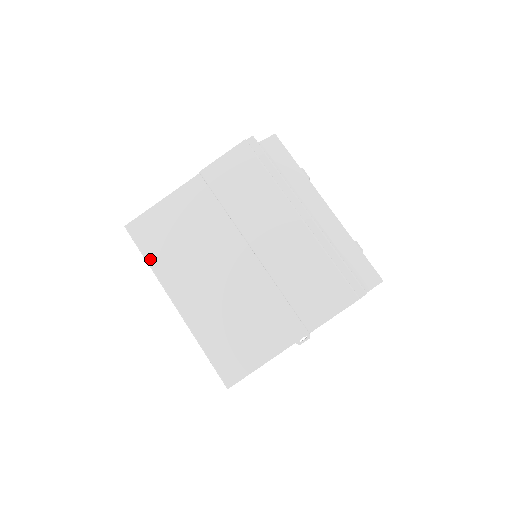
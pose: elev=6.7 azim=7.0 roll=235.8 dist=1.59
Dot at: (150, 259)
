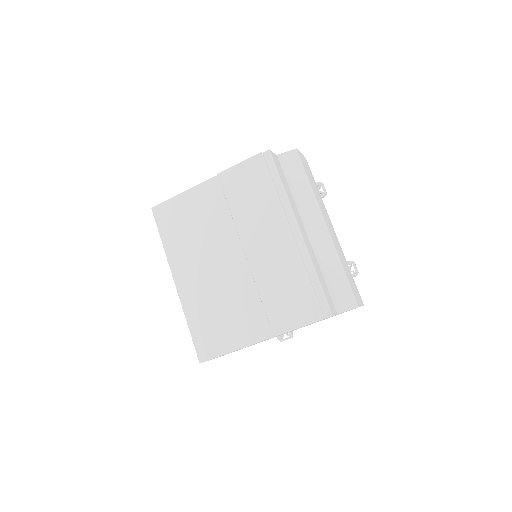
Dot at: (164, 240)
